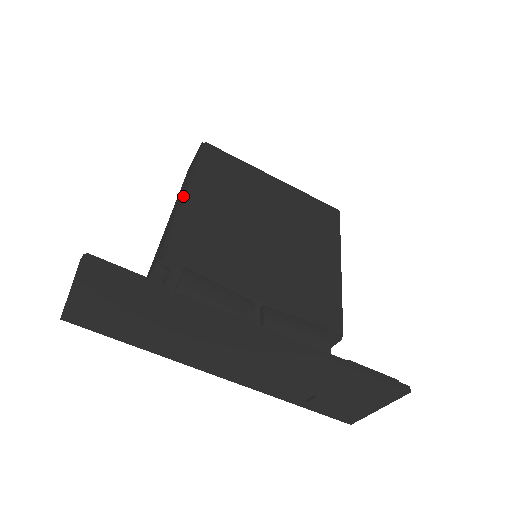
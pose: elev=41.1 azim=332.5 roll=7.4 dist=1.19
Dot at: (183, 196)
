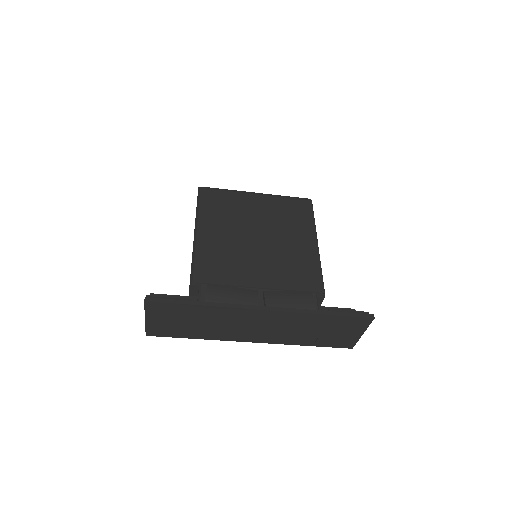
Dot at: (195, 234)
